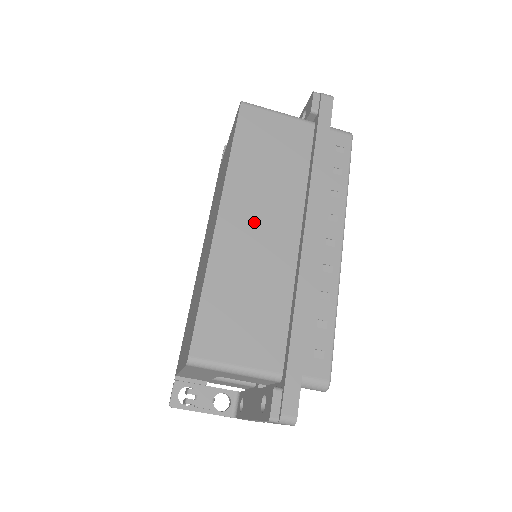
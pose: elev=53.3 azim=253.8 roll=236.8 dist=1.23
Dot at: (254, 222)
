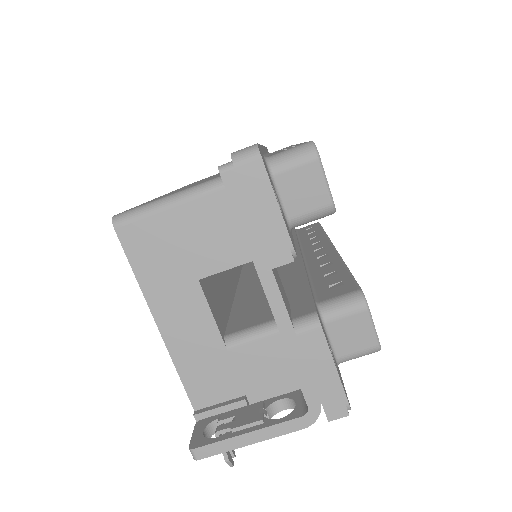
Dot at: occluded
